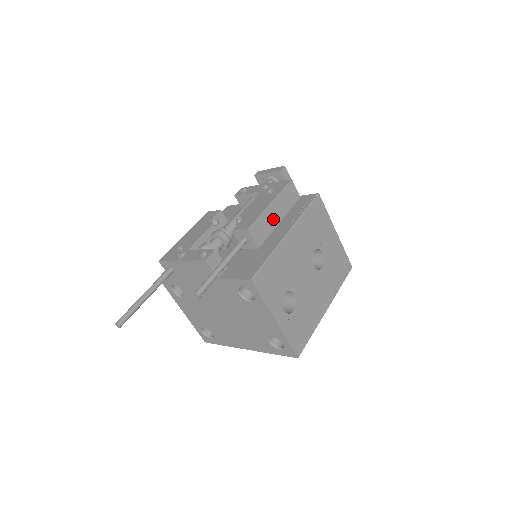
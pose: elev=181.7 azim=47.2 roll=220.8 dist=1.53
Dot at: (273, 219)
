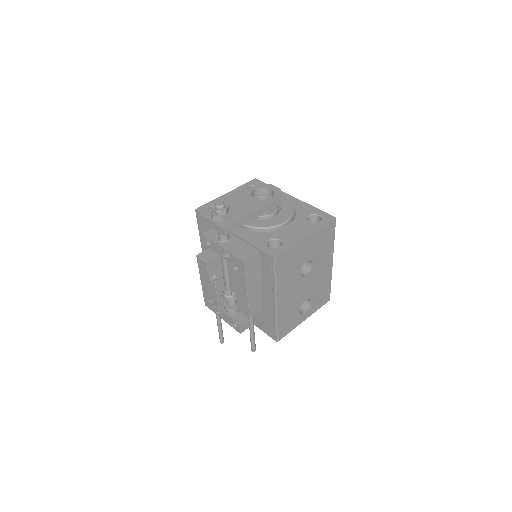
Dot at: (256, 290)
